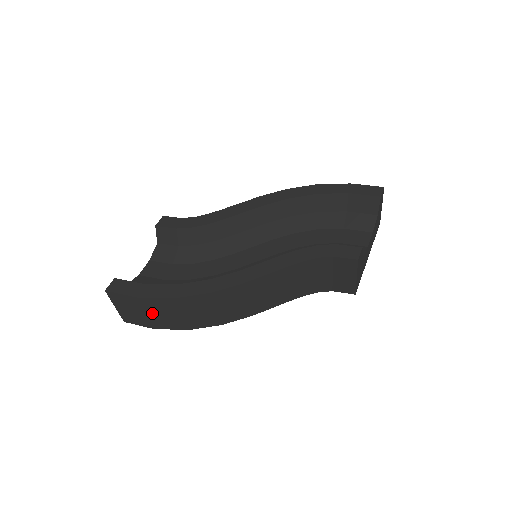
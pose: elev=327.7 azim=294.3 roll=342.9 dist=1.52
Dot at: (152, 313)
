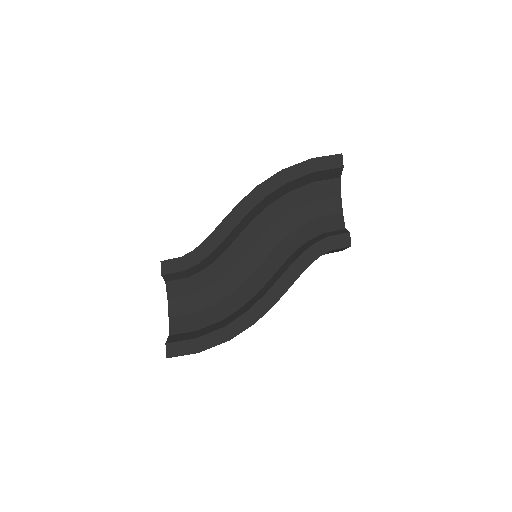
Dot at: occluded
